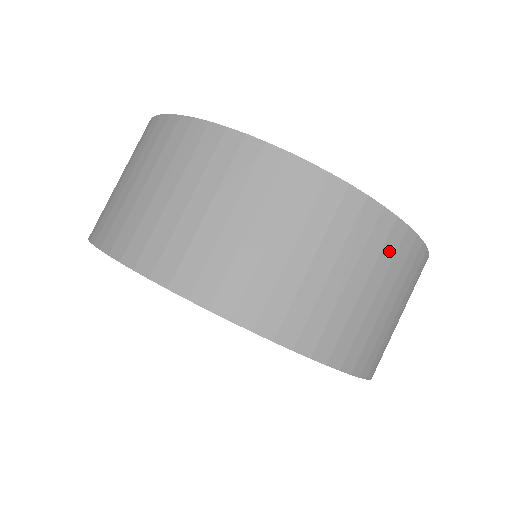
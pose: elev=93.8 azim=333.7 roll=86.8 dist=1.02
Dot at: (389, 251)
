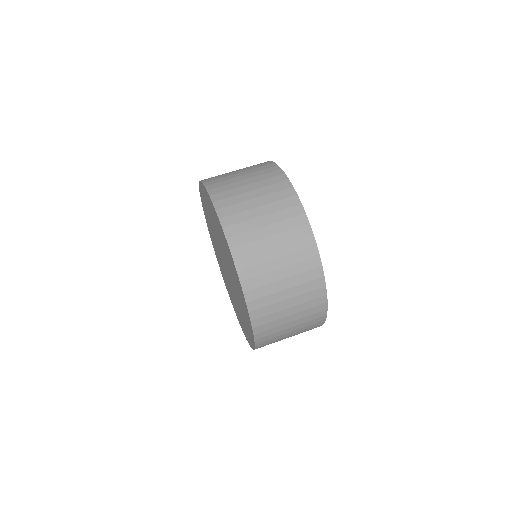
Dot at: (308, 277)
